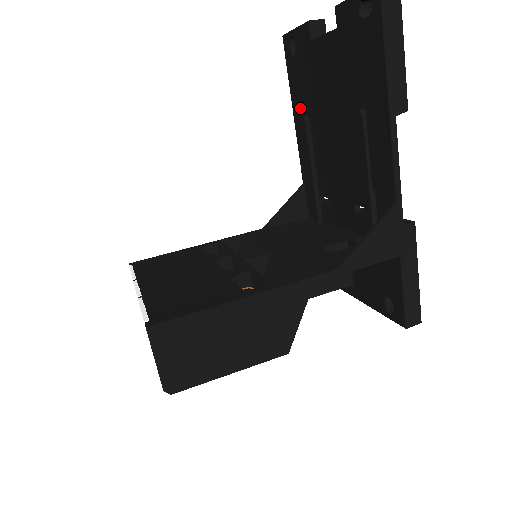
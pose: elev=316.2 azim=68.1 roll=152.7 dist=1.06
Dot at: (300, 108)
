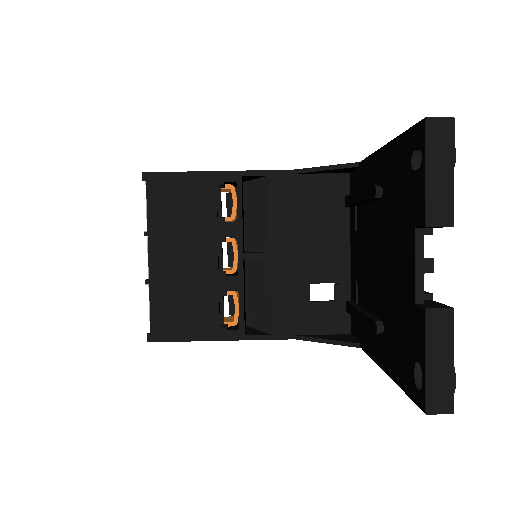
Dot at: (386, 172)
